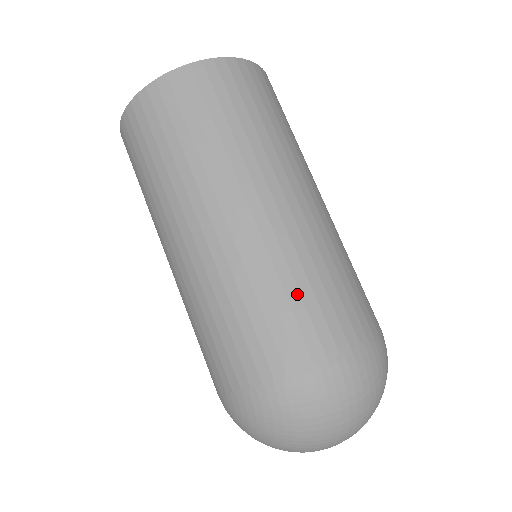
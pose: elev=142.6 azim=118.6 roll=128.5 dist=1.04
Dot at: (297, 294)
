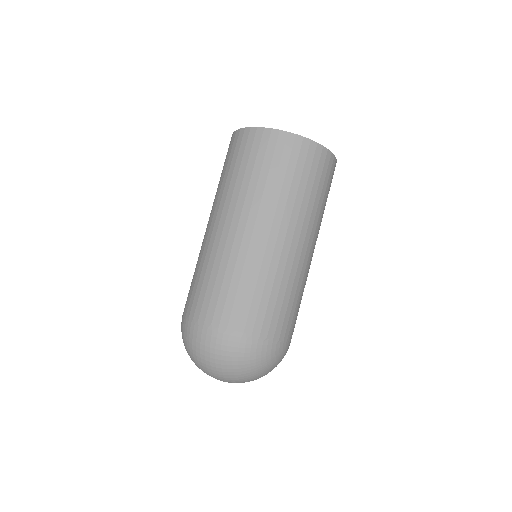
Dot at: (213, 283)
